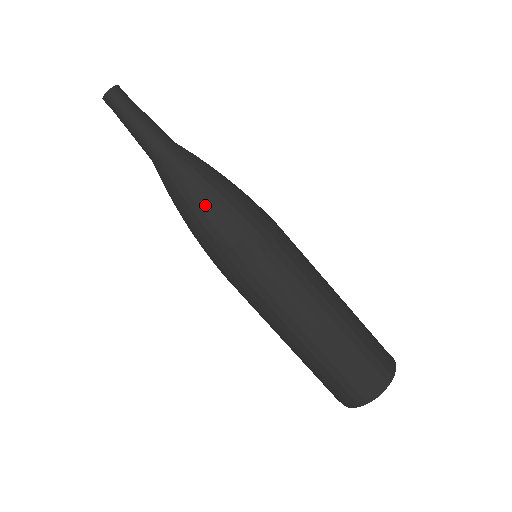
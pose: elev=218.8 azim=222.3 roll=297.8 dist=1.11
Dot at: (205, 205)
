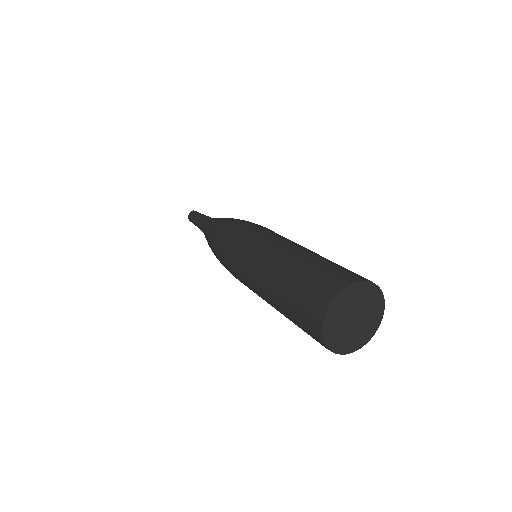
Dot at: (224, 221)
